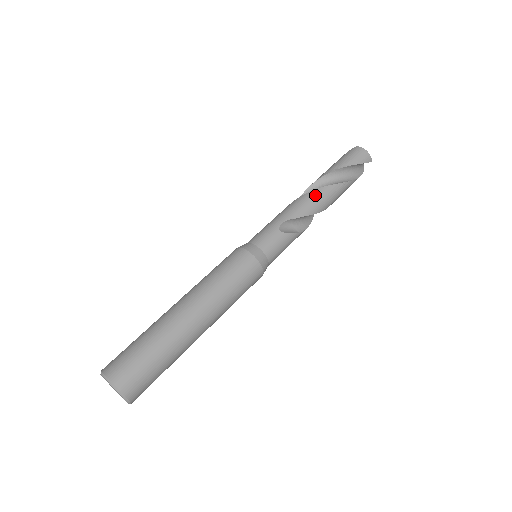
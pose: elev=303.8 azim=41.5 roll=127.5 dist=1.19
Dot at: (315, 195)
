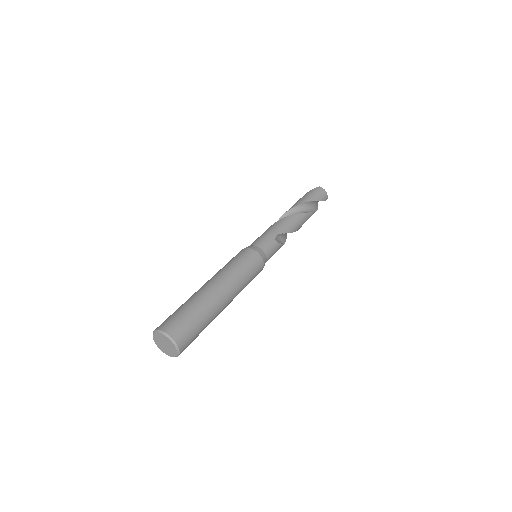
Dot at: (297, 218)
